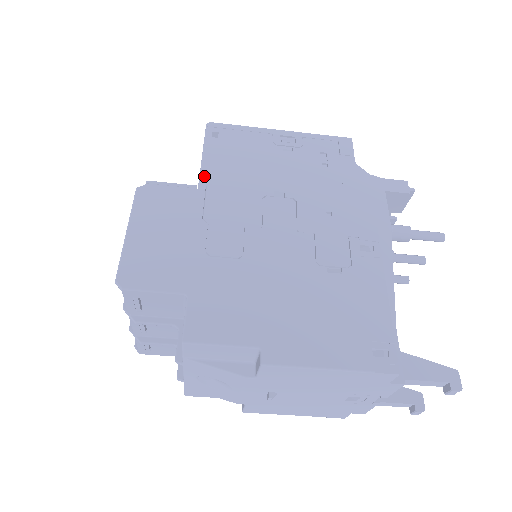
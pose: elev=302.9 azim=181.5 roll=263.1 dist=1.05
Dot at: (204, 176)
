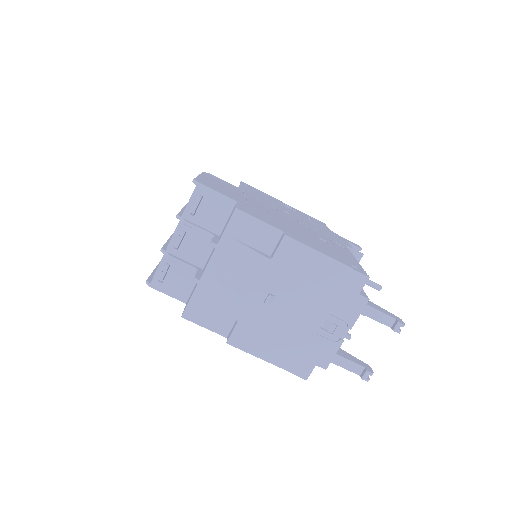
Dot at: (242, 188)
